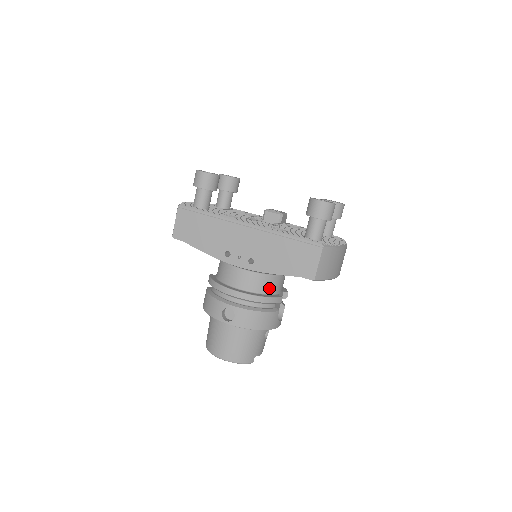
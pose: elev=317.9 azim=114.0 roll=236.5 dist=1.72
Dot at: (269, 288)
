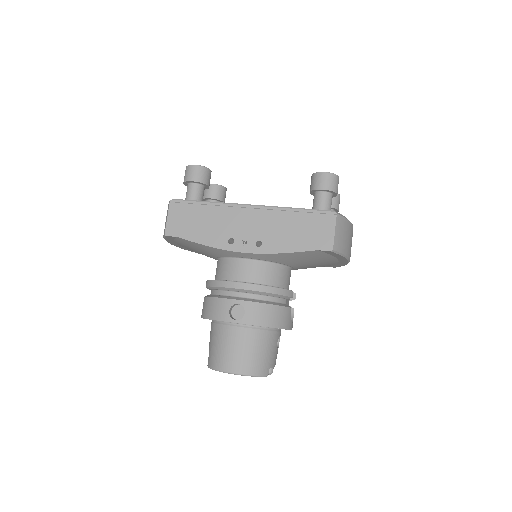
Dot at: (278, 280)
